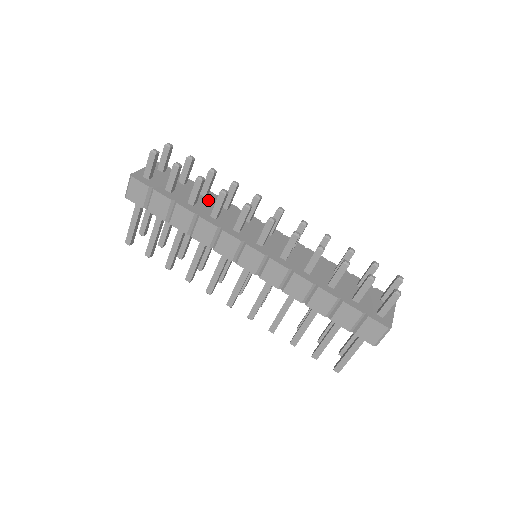
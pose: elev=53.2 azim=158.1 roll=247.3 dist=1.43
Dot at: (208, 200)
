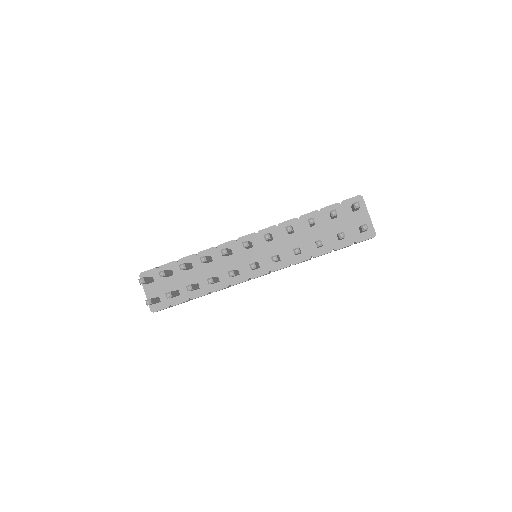
Dot at: (197, 269)
